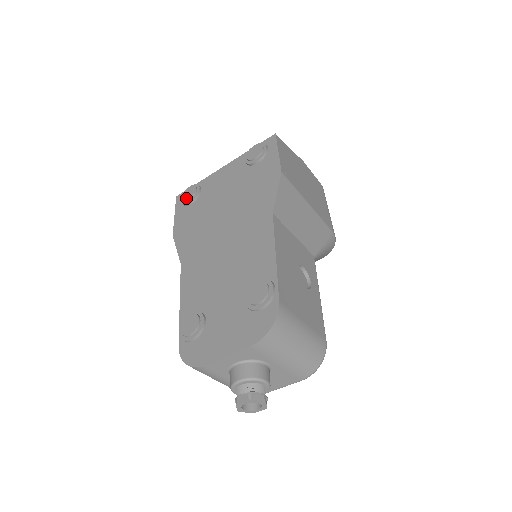
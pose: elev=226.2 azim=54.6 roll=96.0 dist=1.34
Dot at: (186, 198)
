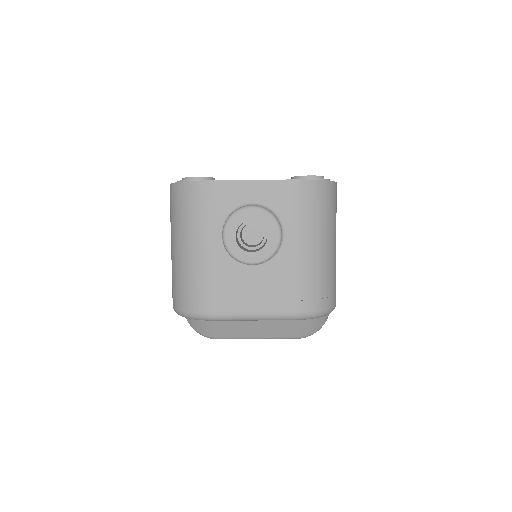
Dot at: occluded
